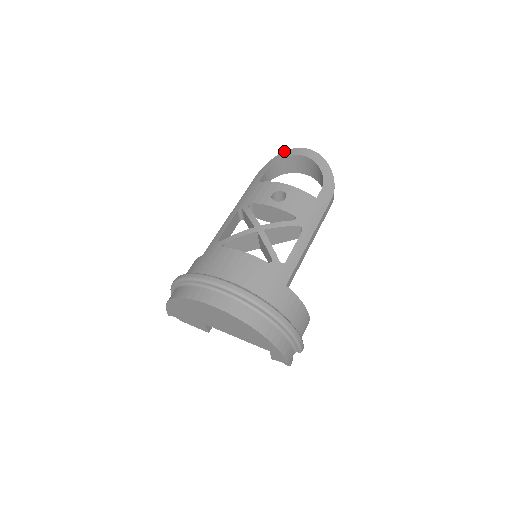
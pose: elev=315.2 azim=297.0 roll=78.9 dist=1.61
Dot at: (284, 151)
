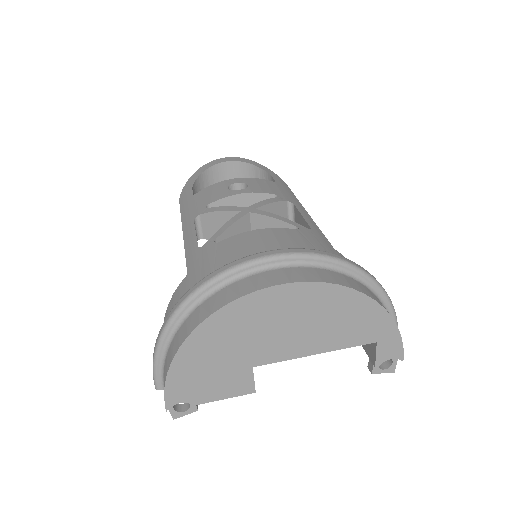
Dot at: (198, 169)
